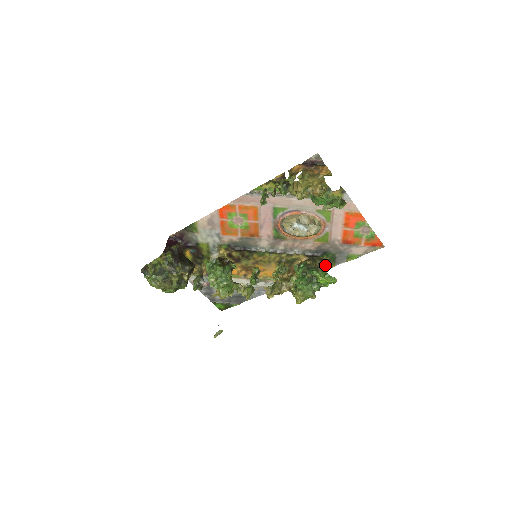
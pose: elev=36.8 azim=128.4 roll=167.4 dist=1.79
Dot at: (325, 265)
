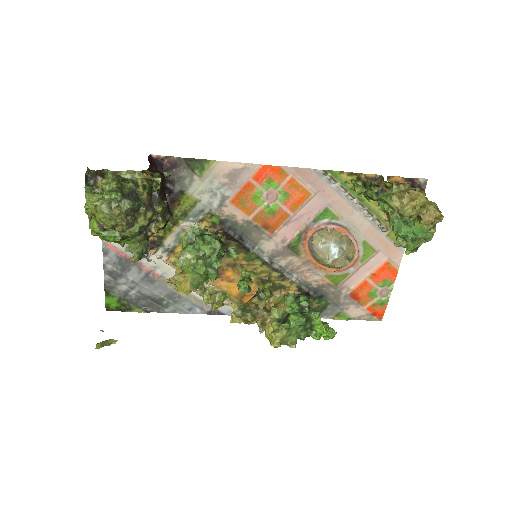
Dot at: occluded
